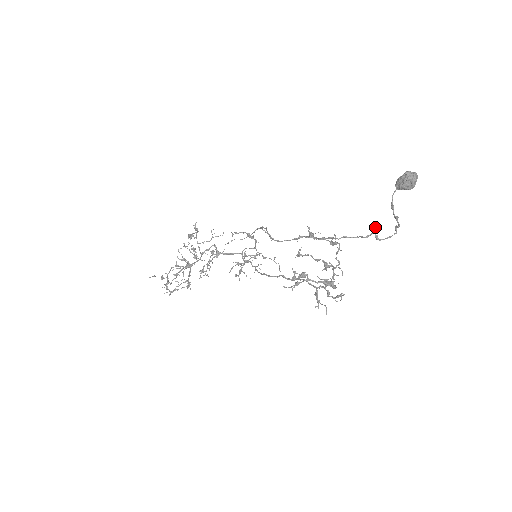
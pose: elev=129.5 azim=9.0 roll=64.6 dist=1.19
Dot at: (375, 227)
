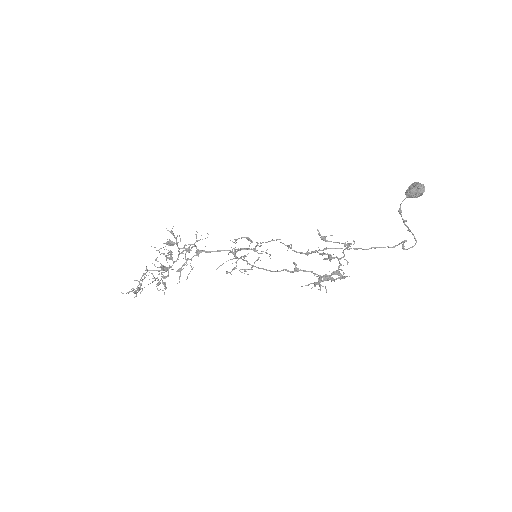
Dot at: (405, 241)
